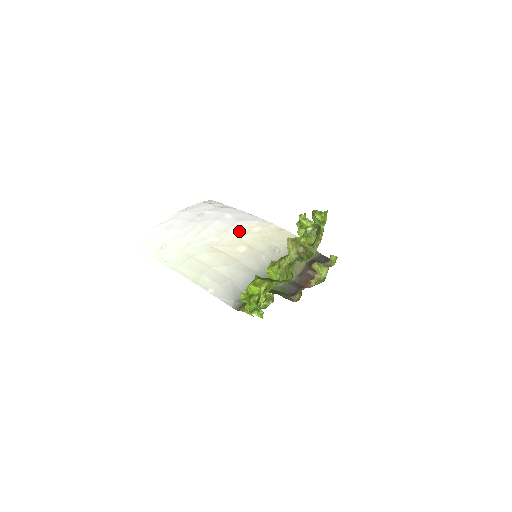
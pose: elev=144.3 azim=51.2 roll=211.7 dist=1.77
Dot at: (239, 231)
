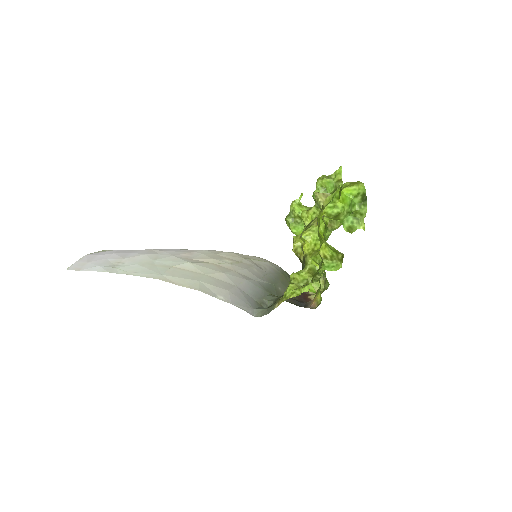
Dot at: (209, 251)
